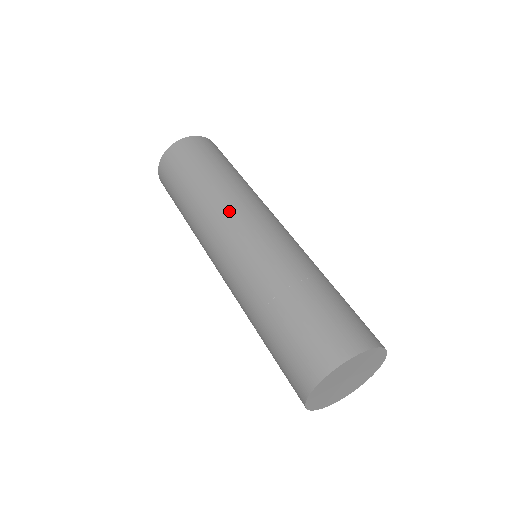
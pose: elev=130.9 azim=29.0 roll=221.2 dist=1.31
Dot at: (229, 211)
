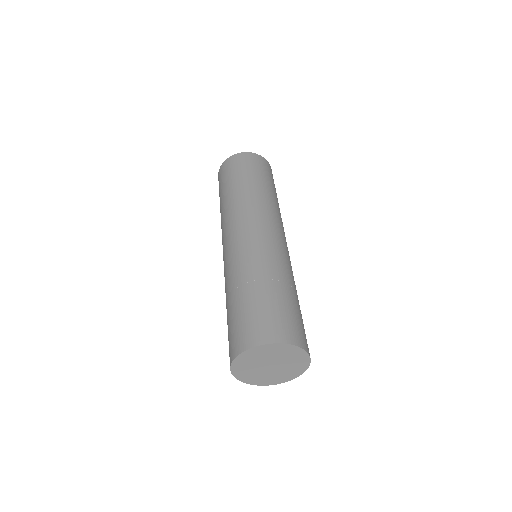
Dot at: (267, 214)
